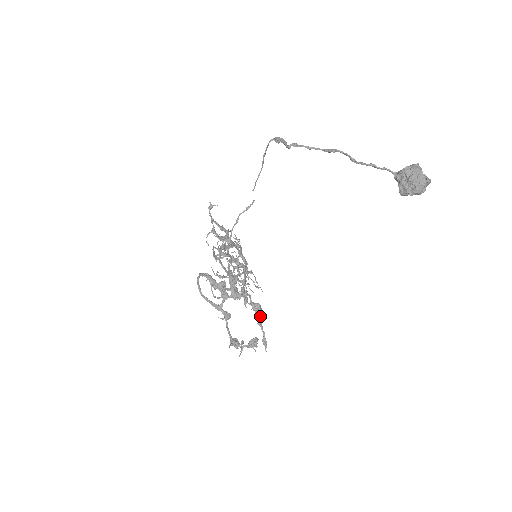
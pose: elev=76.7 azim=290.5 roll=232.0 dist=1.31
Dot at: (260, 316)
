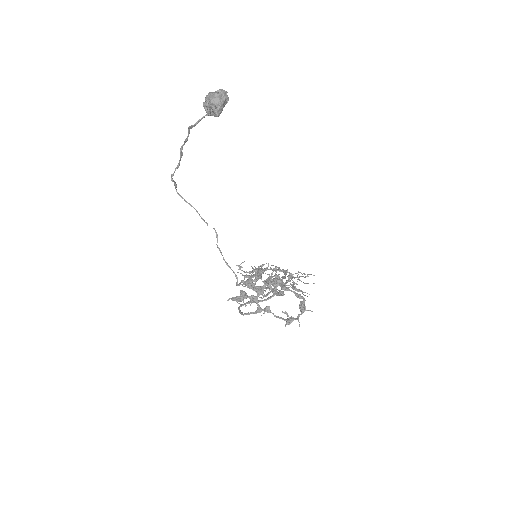
Dot at: (282, 285)
